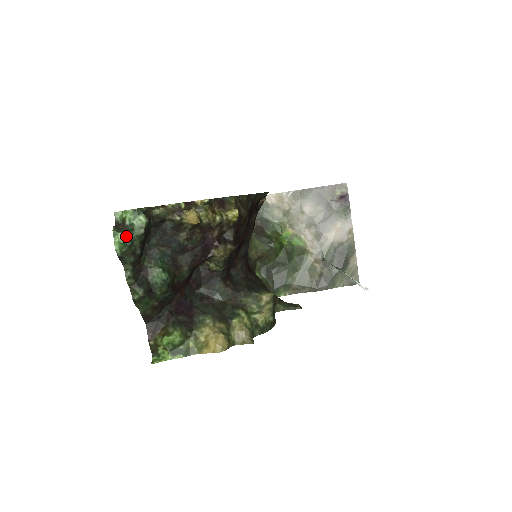
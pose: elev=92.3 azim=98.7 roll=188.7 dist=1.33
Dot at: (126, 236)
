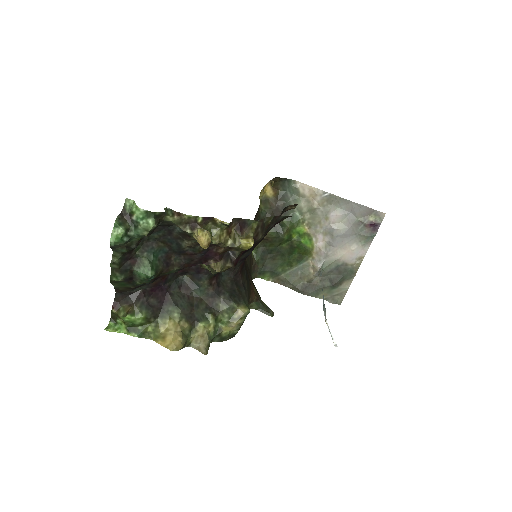
Dot at: (127, 232)
